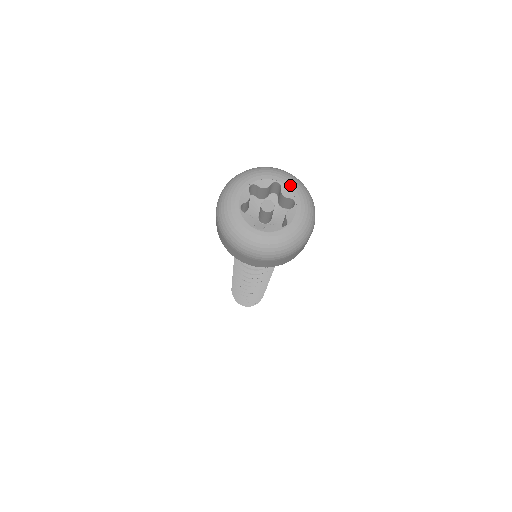
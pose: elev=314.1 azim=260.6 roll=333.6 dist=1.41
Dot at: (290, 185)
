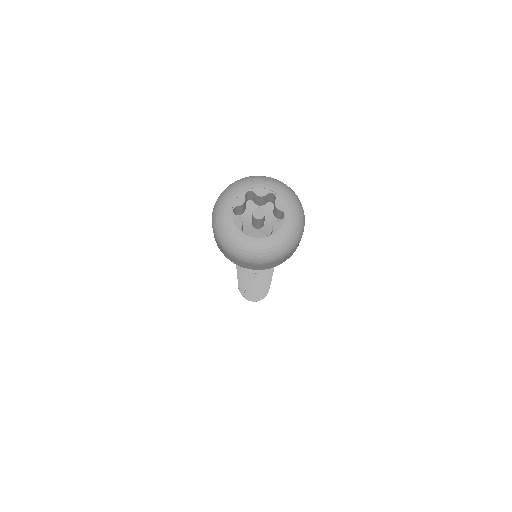
Dot at: (284, 198)
